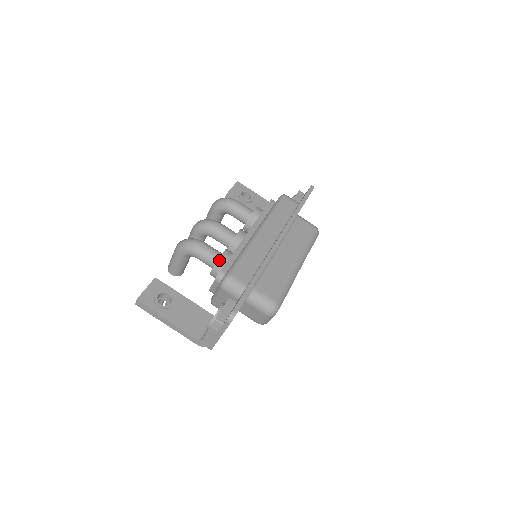
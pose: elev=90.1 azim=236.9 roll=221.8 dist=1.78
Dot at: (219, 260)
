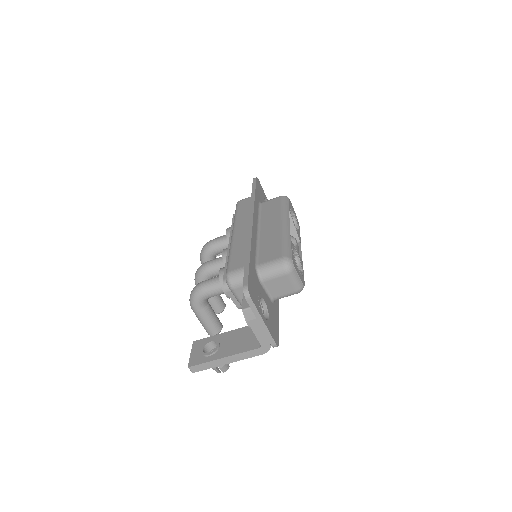
Dot at: (220, 278)
